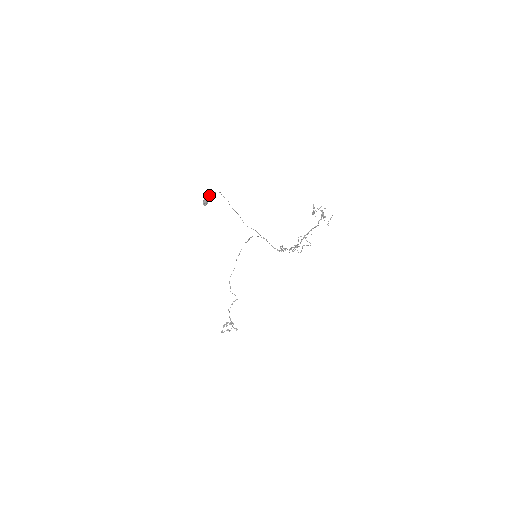
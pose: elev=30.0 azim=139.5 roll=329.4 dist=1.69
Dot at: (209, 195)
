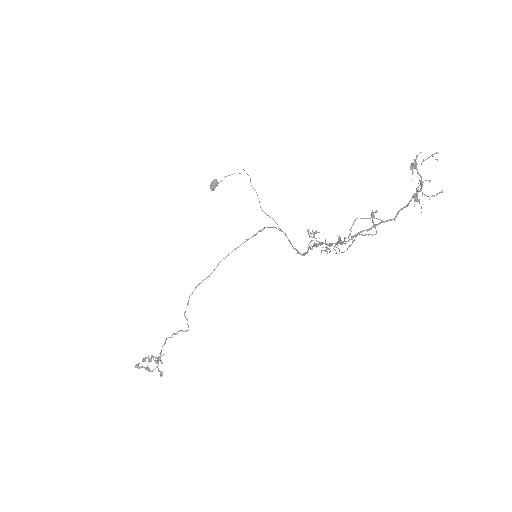
Dot at: (225, 176)
